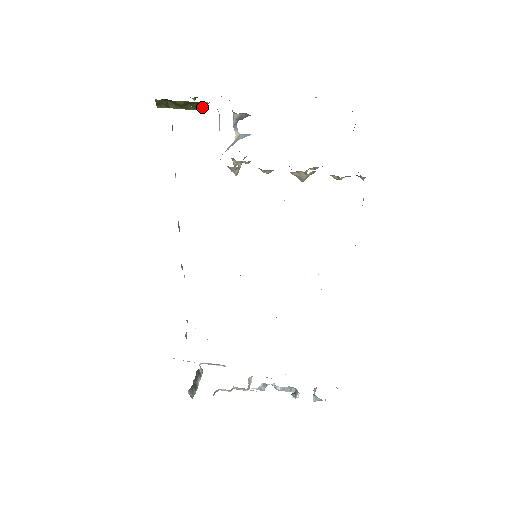
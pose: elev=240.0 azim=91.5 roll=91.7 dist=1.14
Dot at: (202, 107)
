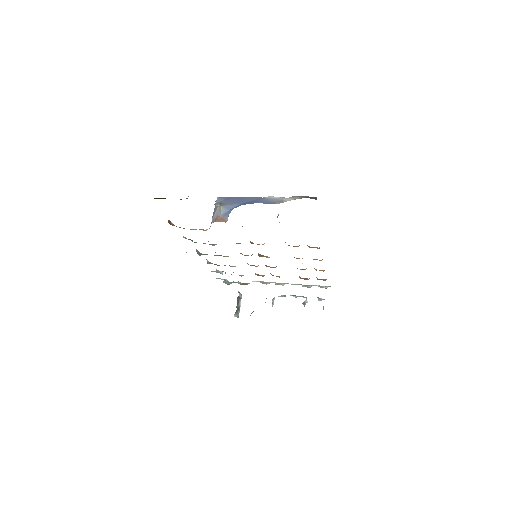
Dot at: (186, 198)
